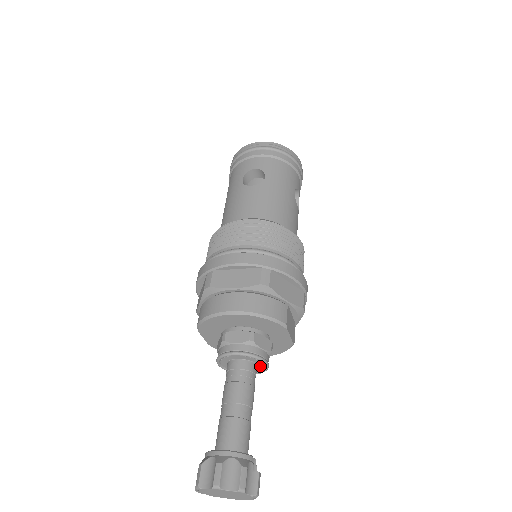
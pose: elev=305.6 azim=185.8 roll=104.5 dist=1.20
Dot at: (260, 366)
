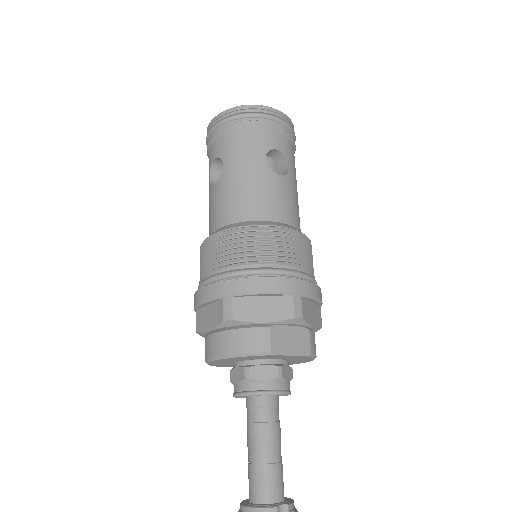
Dot at: occluded
